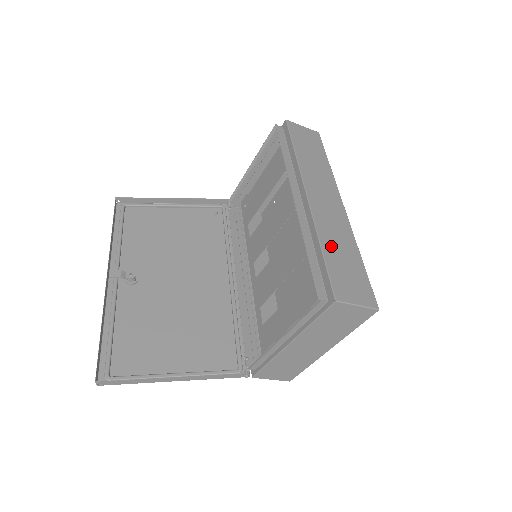
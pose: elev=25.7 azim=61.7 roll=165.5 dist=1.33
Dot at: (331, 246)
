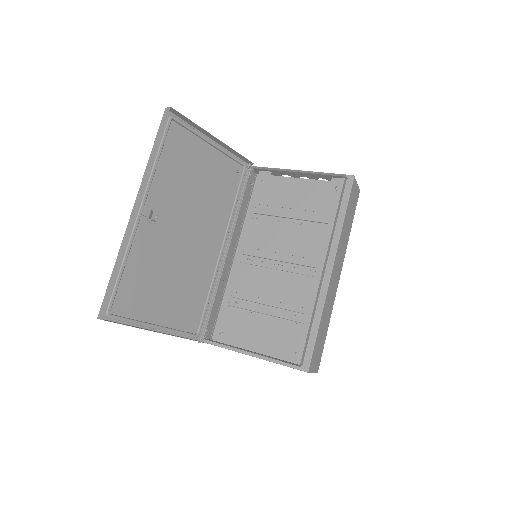
Dot at: (323, 322)
